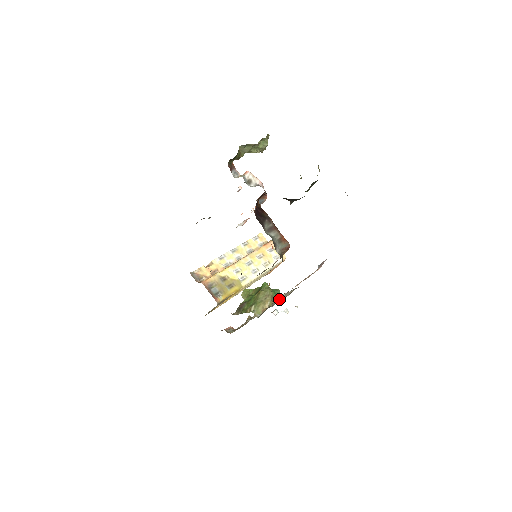
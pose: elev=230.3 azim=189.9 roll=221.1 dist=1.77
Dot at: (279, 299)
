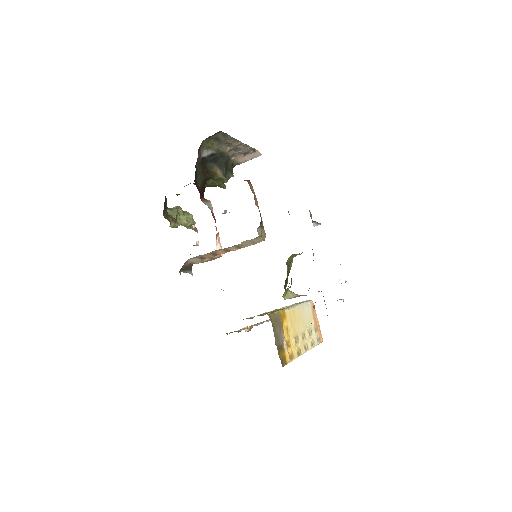
Dot at: occluded
